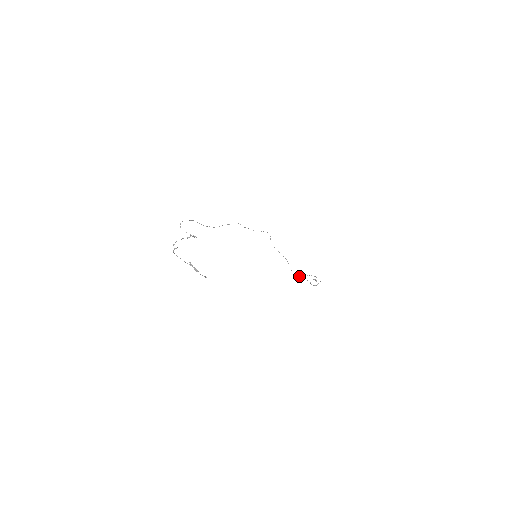
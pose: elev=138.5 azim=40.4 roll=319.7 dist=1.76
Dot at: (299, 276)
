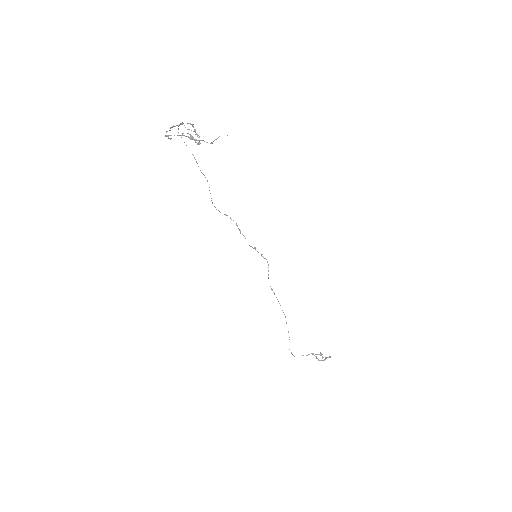
Dot at: occluded
